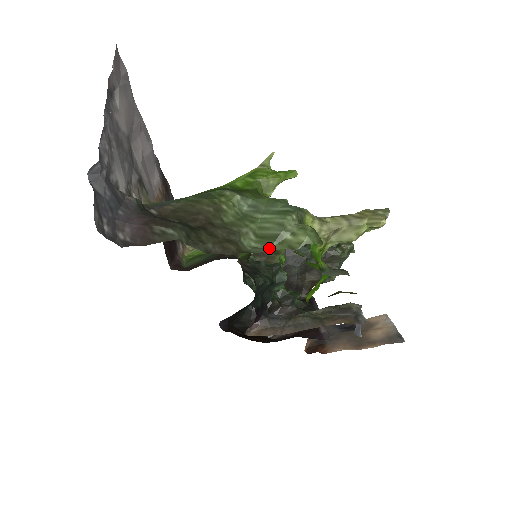
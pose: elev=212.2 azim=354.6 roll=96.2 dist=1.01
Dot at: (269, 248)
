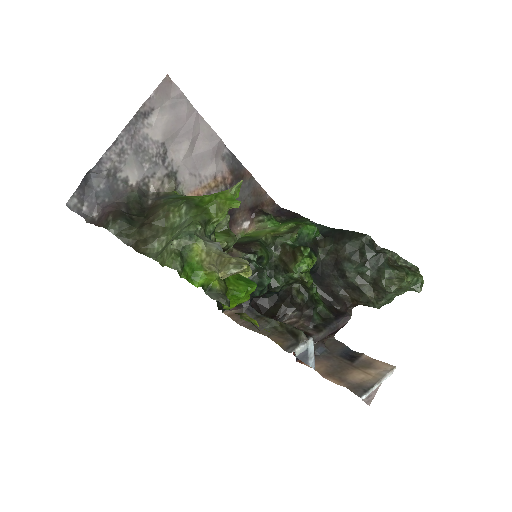
Dot at: (156, 257)
